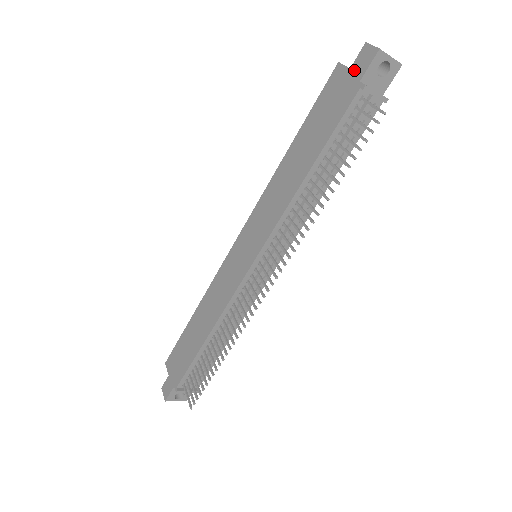
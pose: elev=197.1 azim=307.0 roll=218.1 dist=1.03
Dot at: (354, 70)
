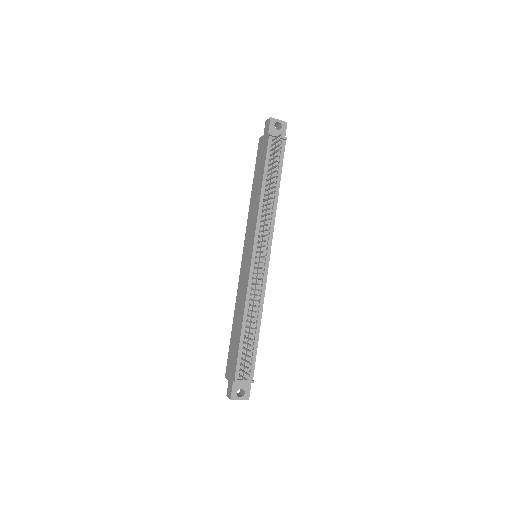
Dot at: (265, 133)
